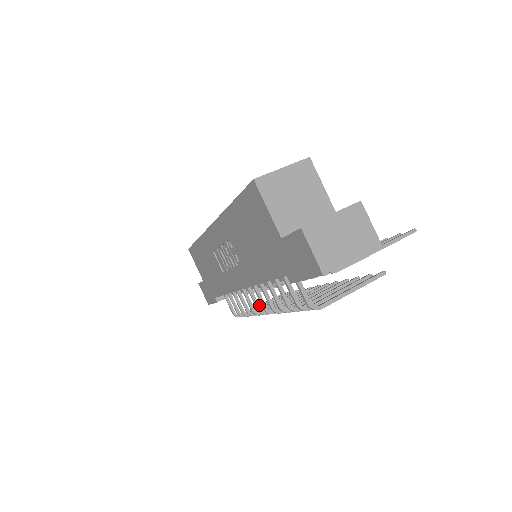
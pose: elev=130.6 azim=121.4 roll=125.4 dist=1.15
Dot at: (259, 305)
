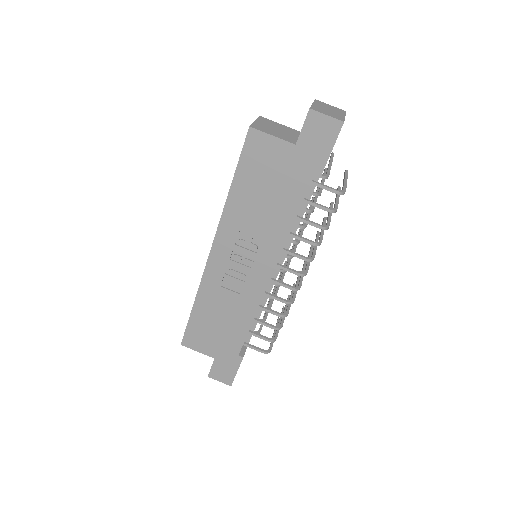
Dot at: (273, 335)
